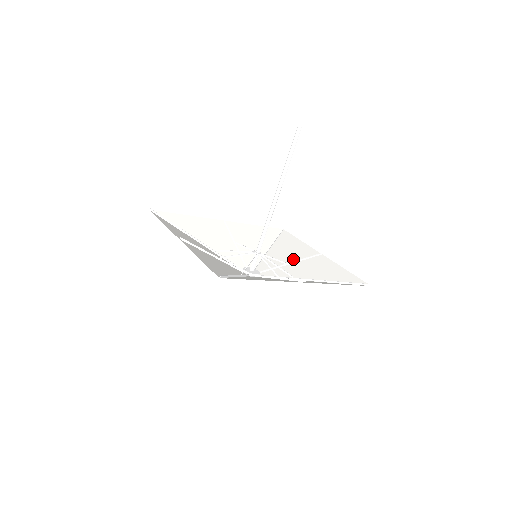
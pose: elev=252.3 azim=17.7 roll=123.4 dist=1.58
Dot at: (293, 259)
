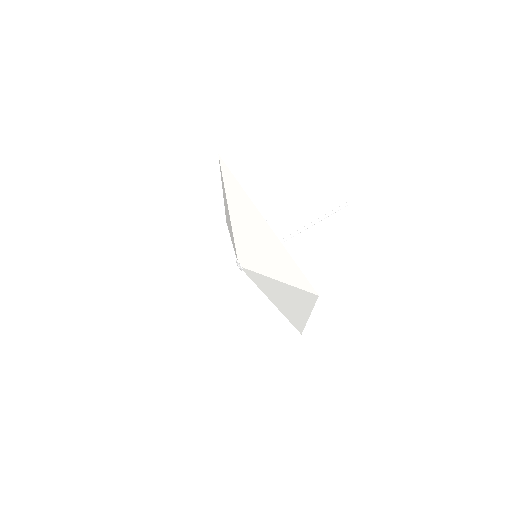
Dot at: (282, 300)
